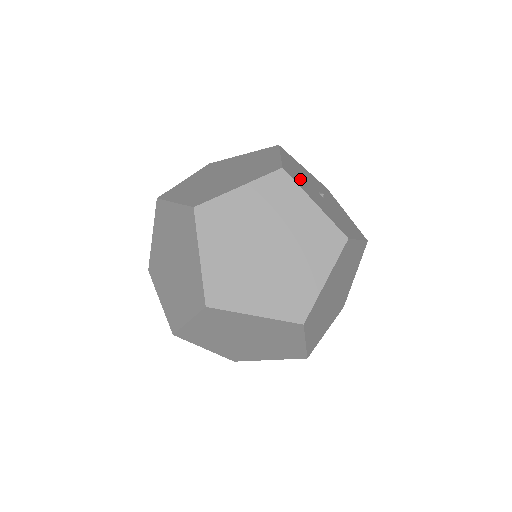
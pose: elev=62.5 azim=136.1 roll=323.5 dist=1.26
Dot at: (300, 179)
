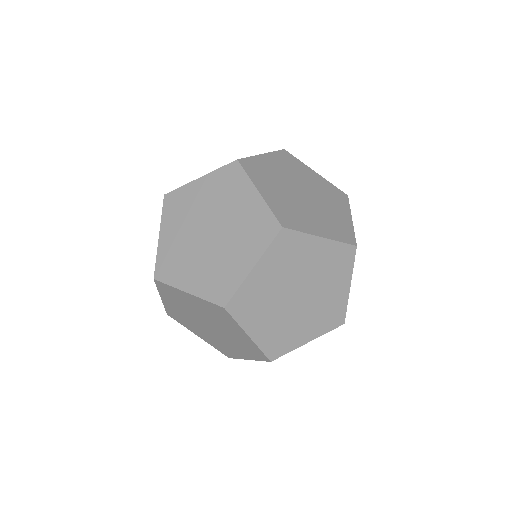
Dot at: occluded
